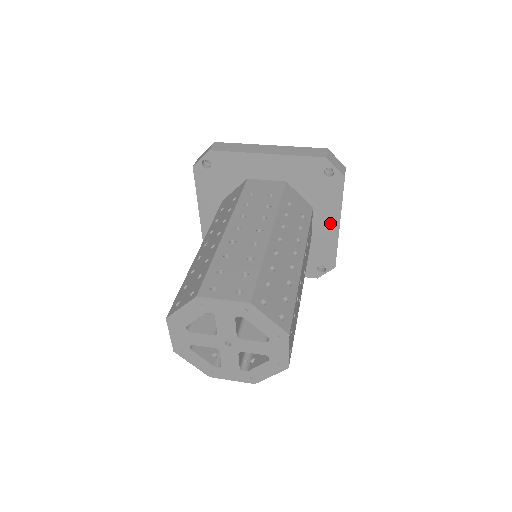
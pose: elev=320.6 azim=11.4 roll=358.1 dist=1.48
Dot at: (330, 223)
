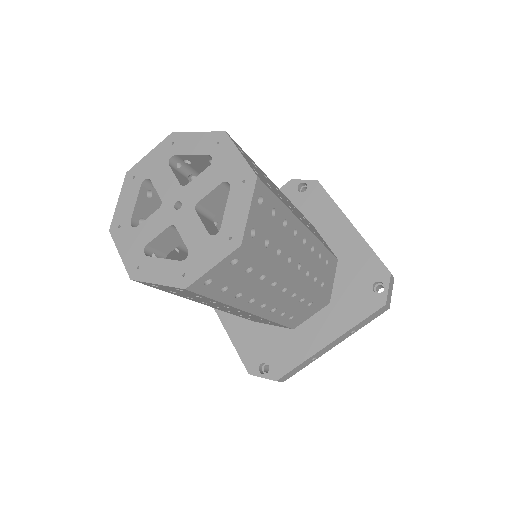
Dot at: (341, 229)
